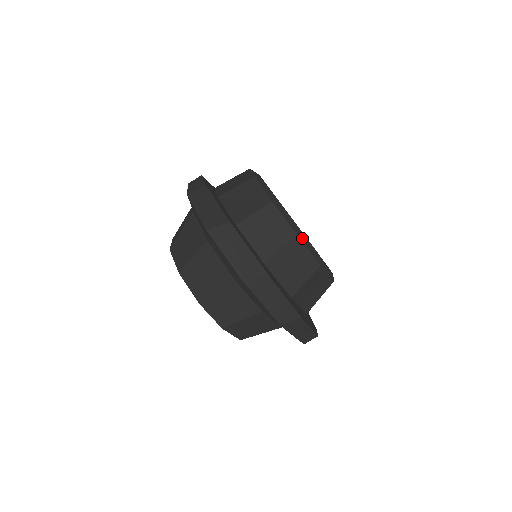
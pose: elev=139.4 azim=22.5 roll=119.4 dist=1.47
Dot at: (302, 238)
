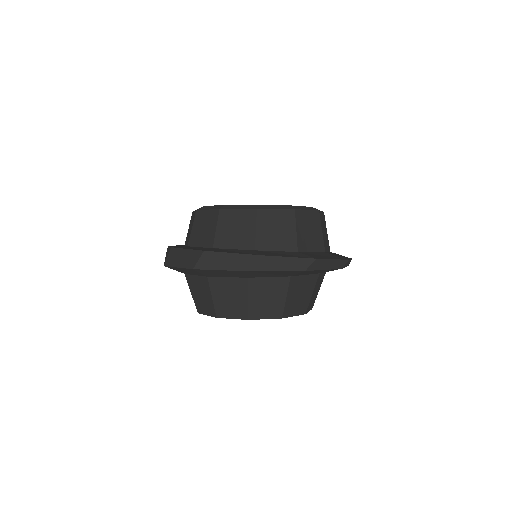
Dot at: (202, 208)
